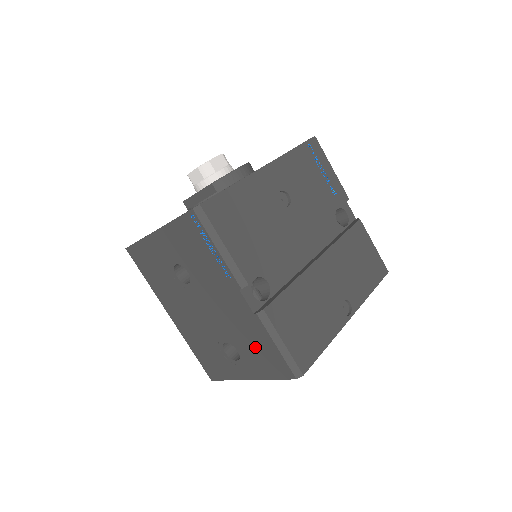
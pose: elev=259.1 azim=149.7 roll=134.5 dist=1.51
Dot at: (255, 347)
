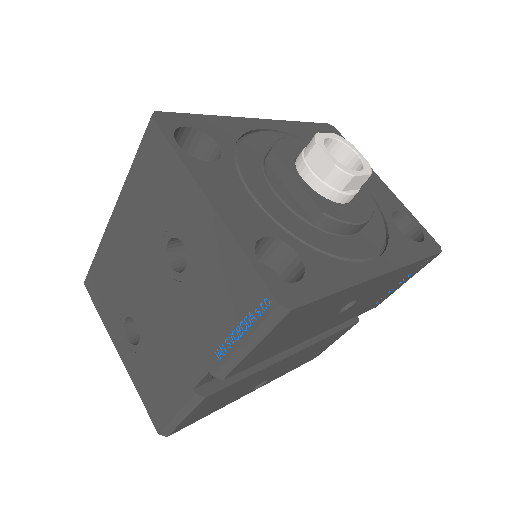
Dot at: (158, 377)
